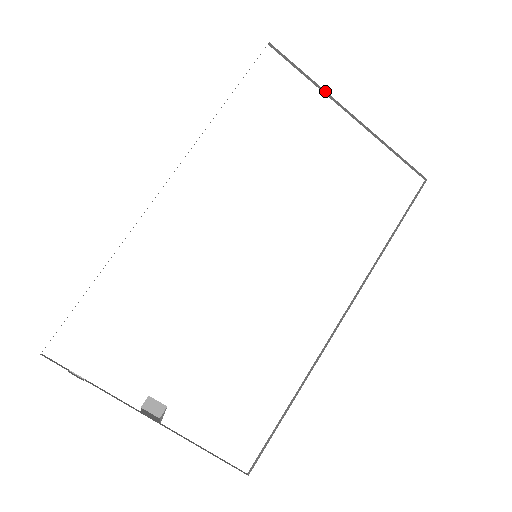
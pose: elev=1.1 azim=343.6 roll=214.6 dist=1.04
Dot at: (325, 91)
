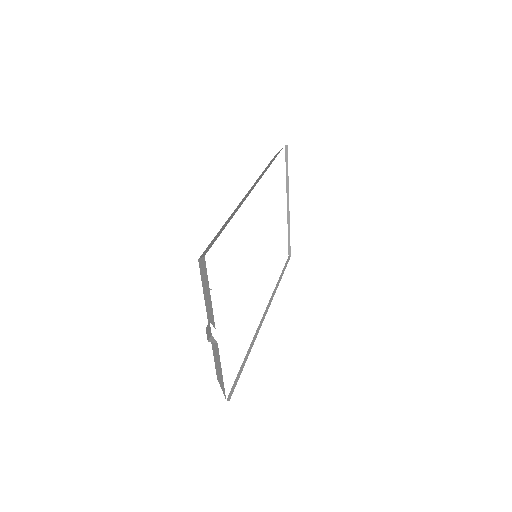
Dot at: (288, 186)
